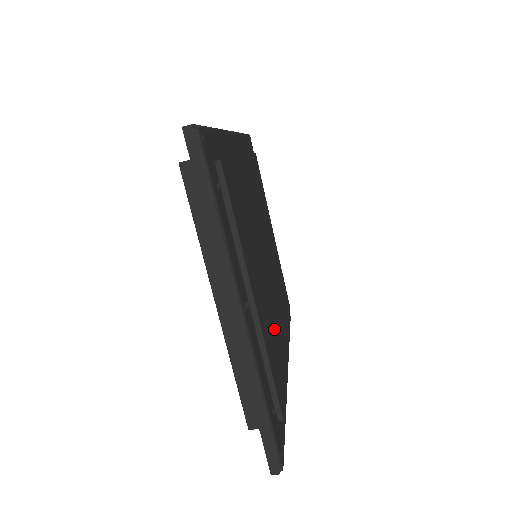
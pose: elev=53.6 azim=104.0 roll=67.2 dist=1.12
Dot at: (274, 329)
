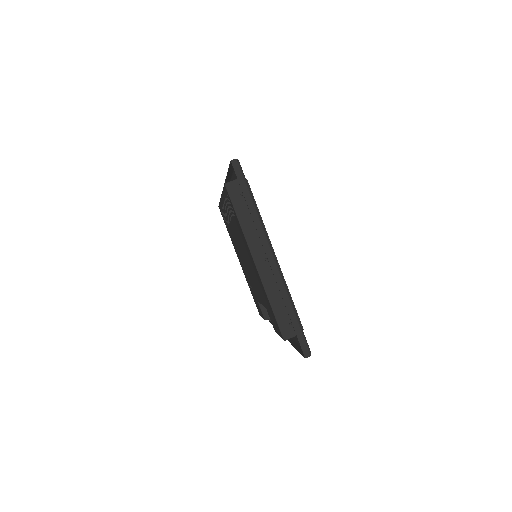
Dot at: occluded
